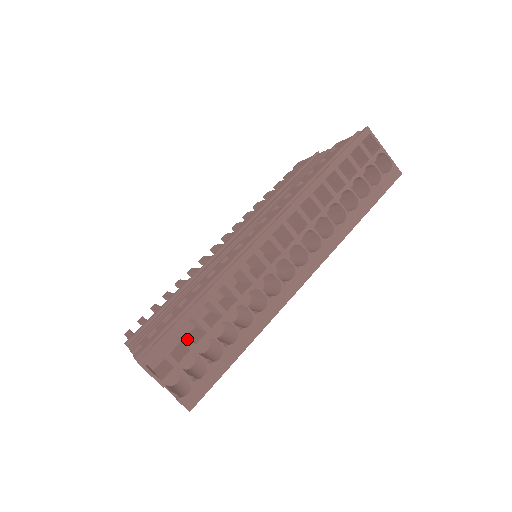
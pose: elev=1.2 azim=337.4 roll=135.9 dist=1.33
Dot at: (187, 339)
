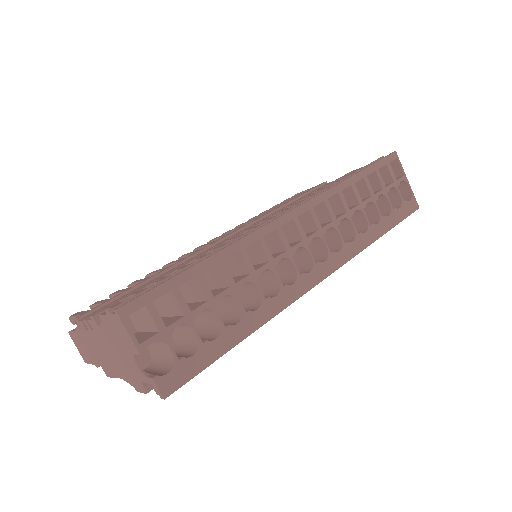
Dot at: (184, 301)
